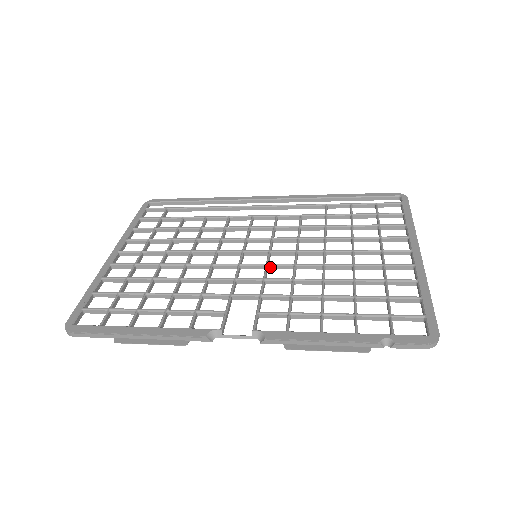
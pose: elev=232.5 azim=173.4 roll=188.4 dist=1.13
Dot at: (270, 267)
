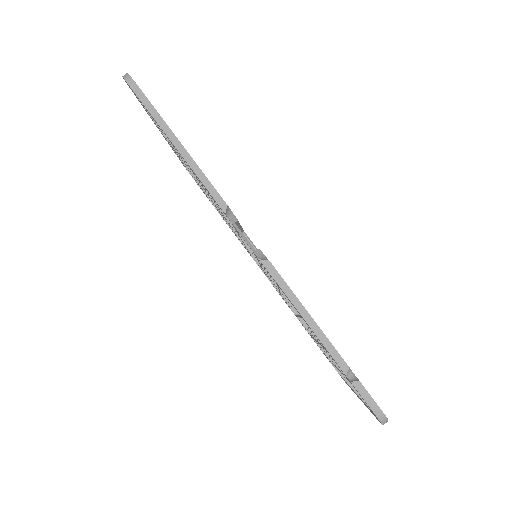
Dot at: occluded
